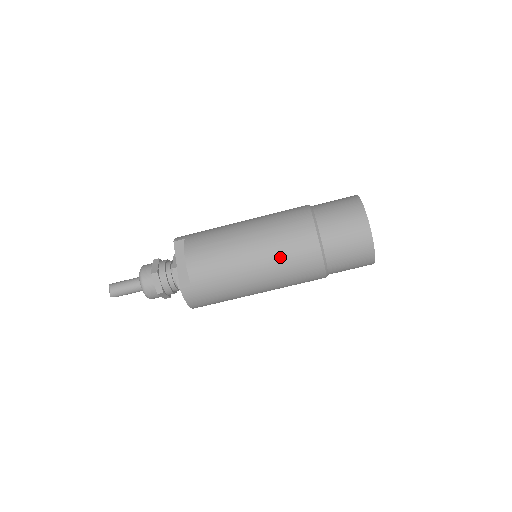
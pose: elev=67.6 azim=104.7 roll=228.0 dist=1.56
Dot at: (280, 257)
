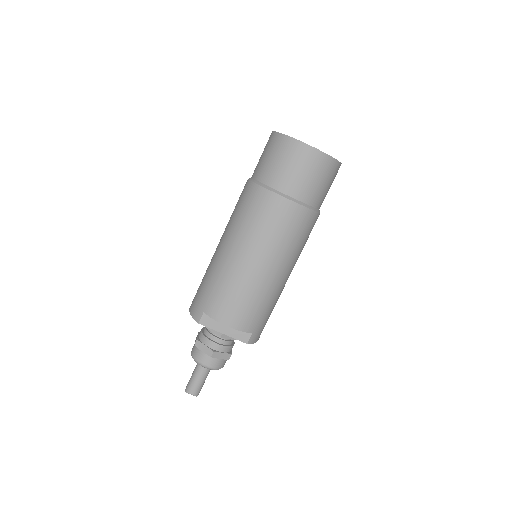
Dot at: (288, 247)
